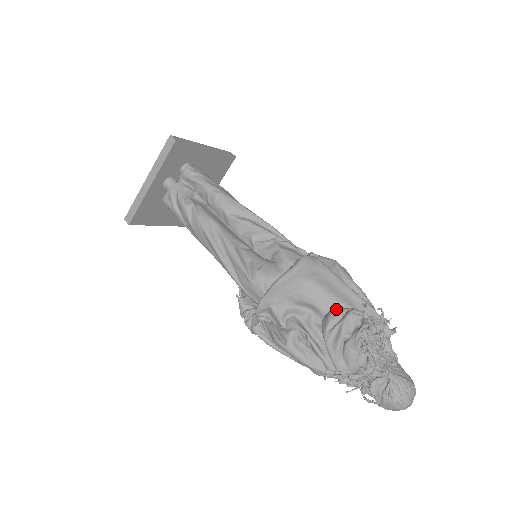
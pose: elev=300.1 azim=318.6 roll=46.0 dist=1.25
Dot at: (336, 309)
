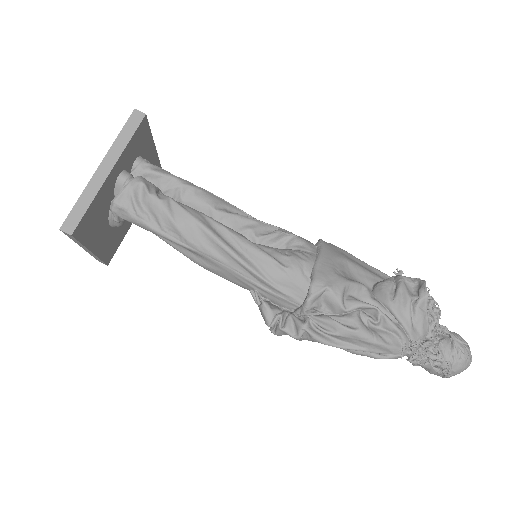
Dot at: (380, 281)
